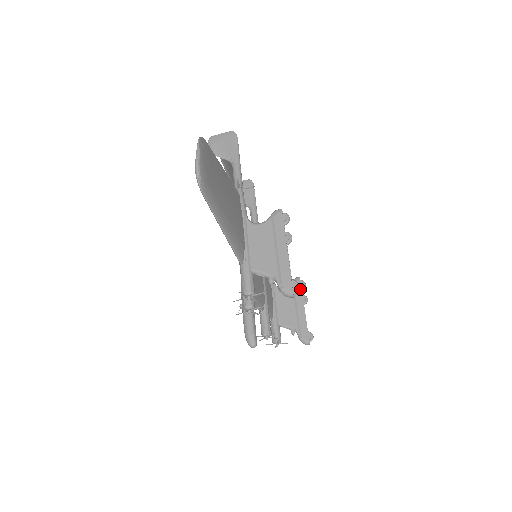
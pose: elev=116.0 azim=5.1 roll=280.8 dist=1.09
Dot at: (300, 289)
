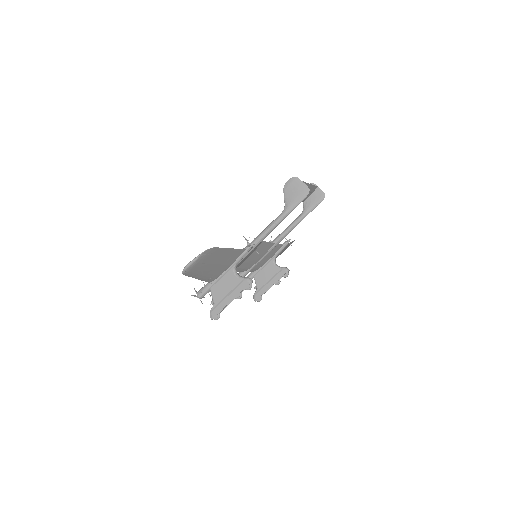
Dot at: (281, 276)
